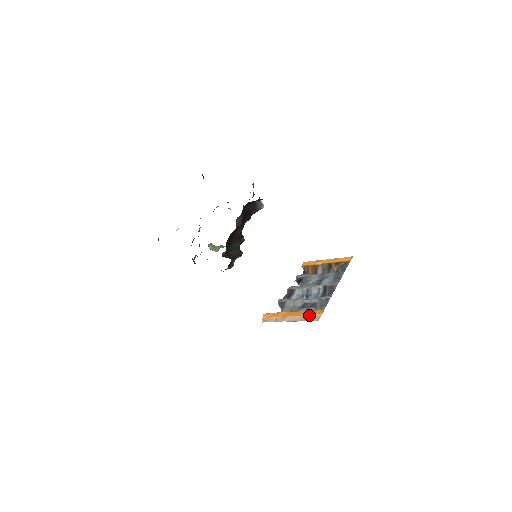
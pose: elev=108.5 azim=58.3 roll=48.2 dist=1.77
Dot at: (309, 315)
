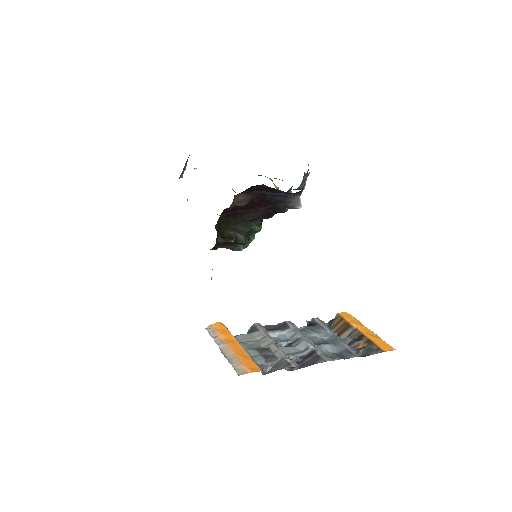
Dot at: (241, 361)
